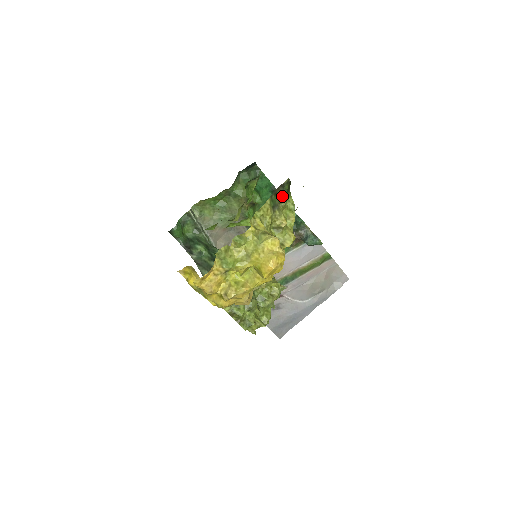
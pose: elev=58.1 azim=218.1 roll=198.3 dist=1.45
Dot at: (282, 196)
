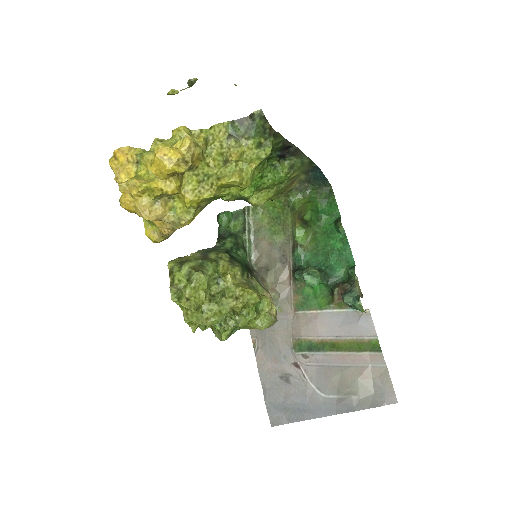
Dot at: (251, 132)
